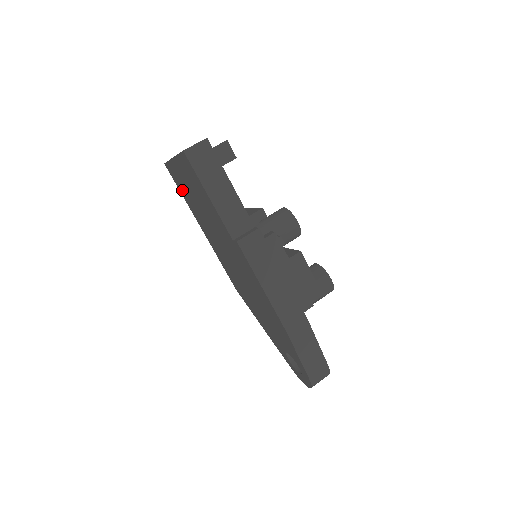
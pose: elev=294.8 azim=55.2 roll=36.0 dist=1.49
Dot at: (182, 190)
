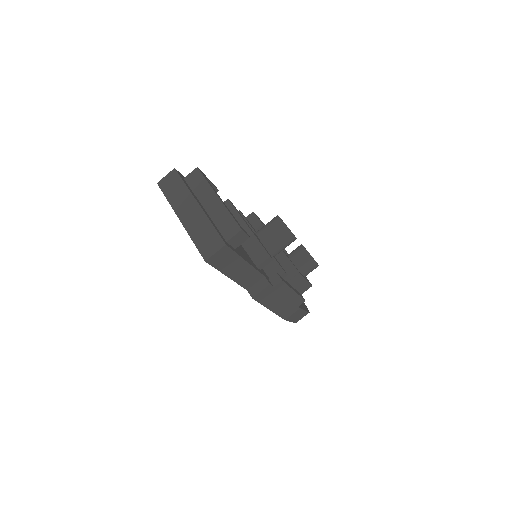
Dot at: occluded
